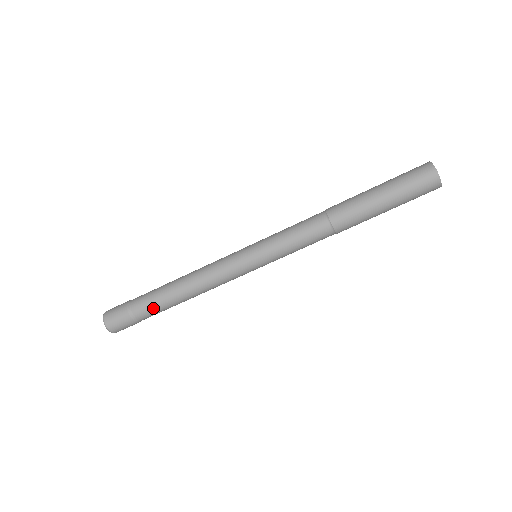
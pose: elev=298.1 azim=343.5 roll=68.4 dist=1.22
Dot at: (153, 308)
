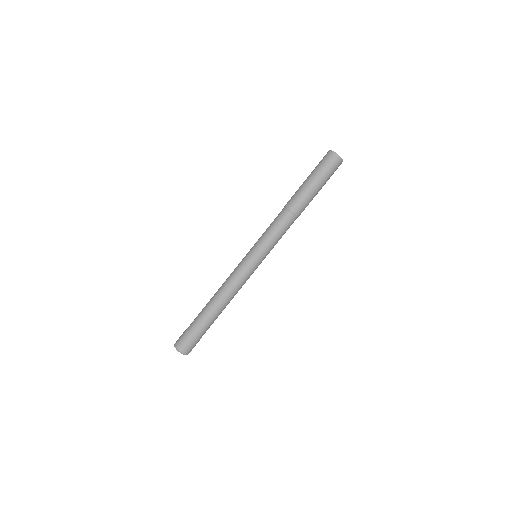
Dot at: (207, 323)
